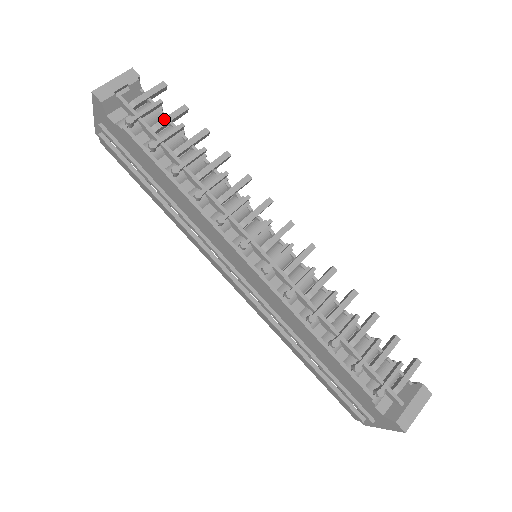
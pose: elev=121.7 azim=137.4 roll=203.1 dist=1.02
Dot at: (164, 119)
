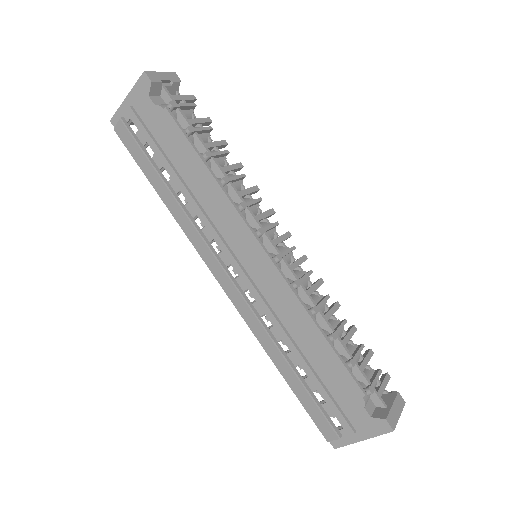
Dot at: (194, 119)
